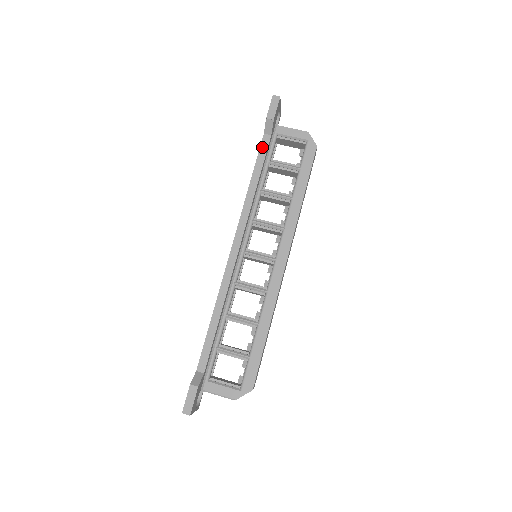
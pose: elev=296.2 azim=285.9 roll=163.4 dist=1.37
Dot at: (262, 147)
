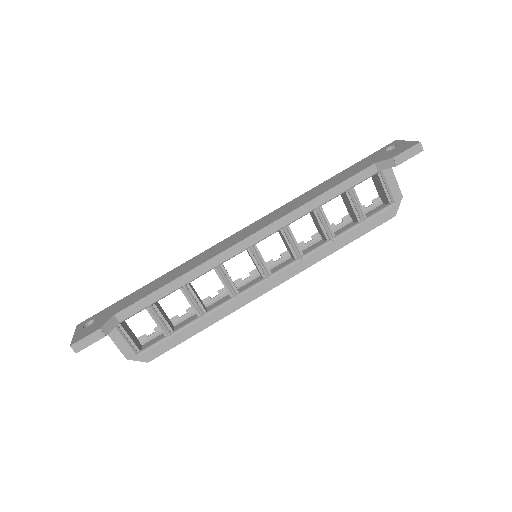
Dot at: (361, 174)
